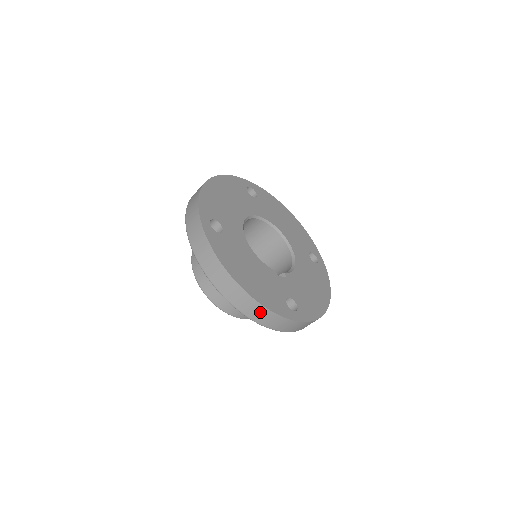
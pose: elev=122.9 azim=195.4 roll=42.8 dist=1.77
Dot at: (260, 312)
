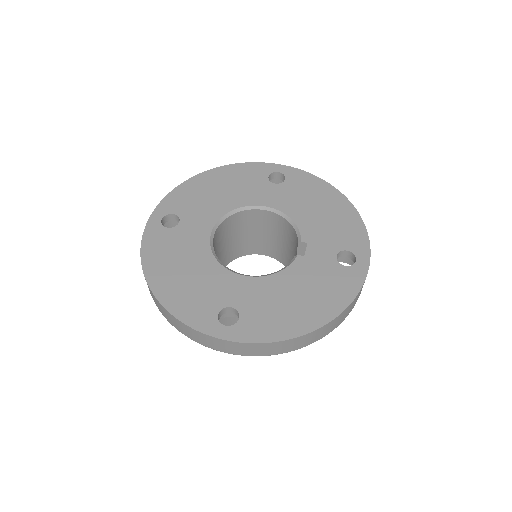
Dot at: (349, 309)
